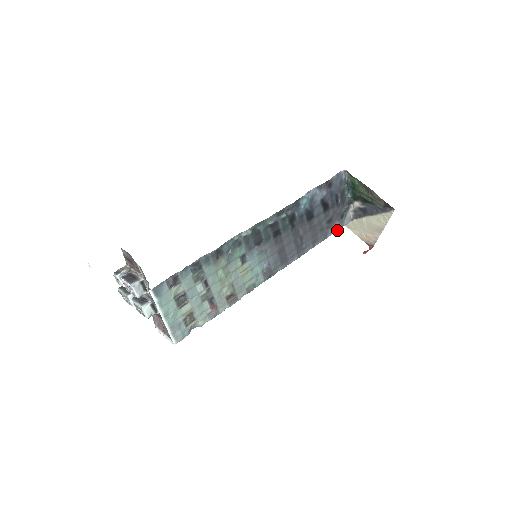
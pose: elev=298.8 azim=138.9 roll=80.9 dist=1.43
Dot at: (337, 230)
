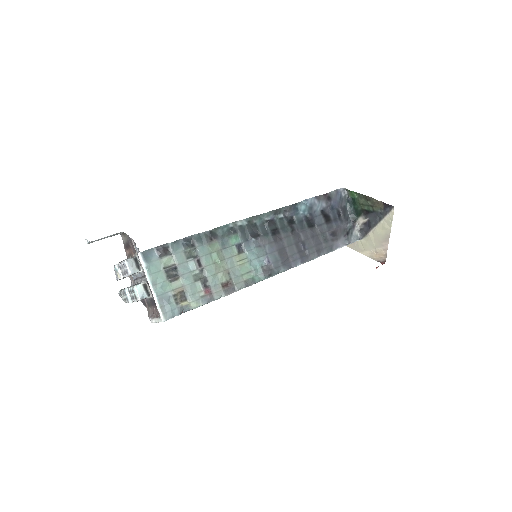
Dot at: occluded
